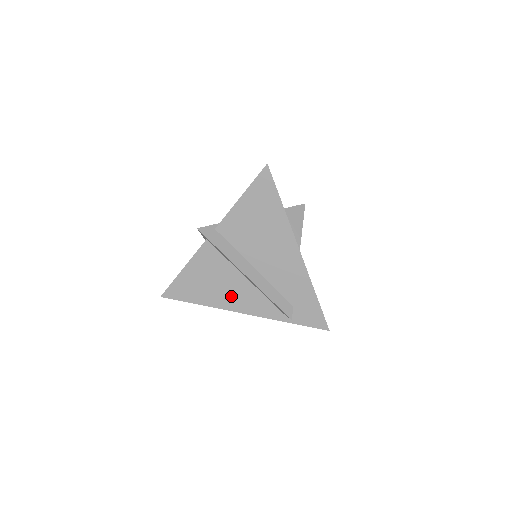
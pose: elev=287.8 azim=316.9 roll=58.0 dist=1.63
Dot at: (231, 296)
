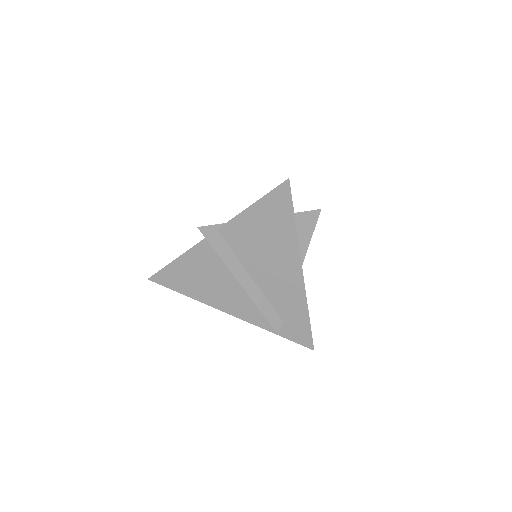
Dot at: (221, 296)
